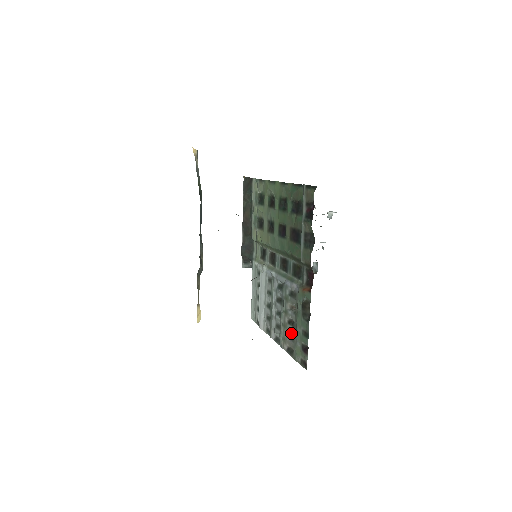
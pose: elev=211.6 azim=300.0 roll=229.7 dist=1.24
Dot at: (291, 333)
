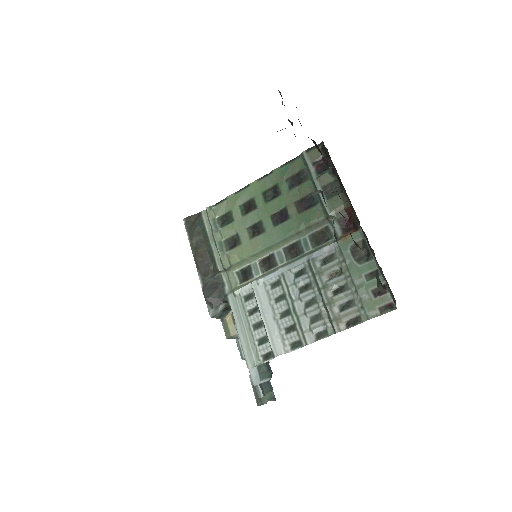
Dot at: (344, 301)
